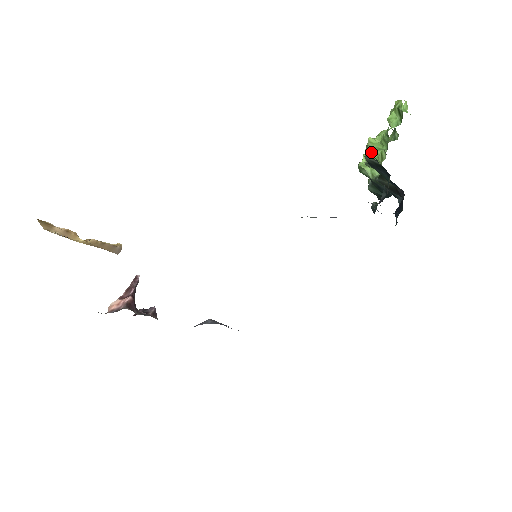
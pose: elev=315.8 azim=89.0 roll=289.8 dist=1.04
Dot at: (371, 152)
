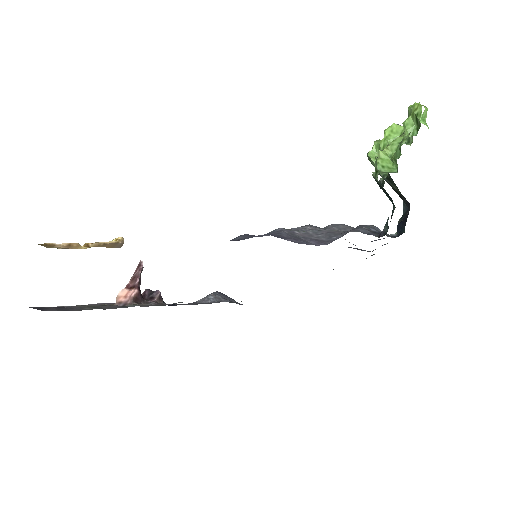
Dot at: occluded
